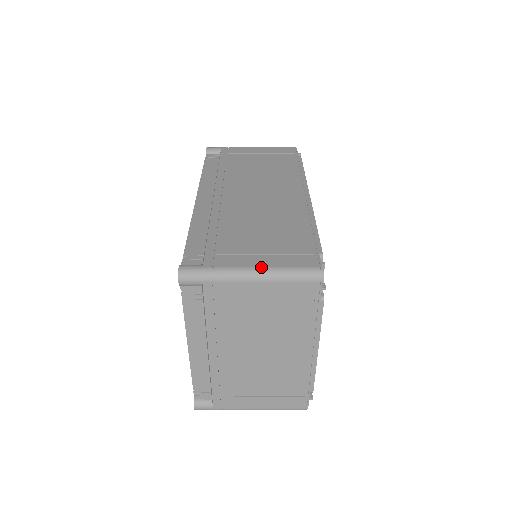
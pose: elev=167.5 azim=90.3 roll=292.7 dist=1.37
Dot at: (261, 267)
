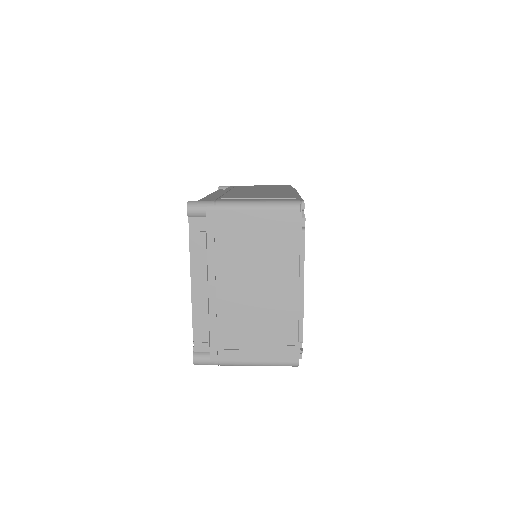
Dot at: (253, 200)
